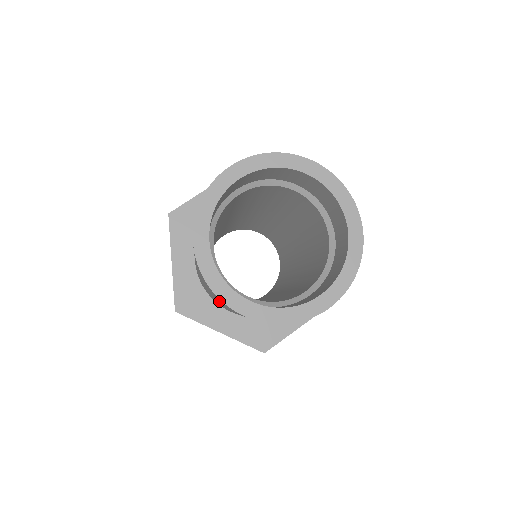
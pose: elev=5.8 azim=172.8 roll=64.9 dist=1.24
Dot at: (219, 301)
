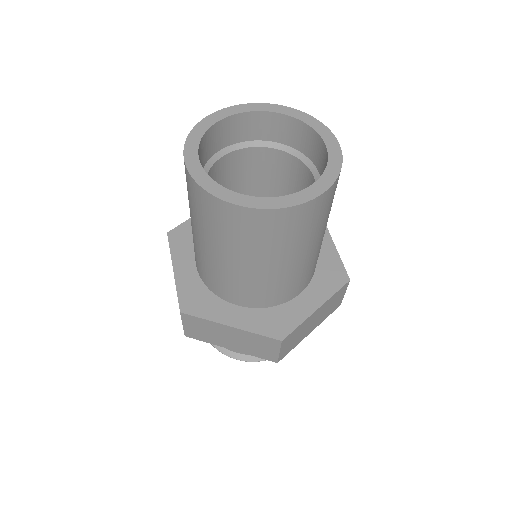
Dot at: occluded
